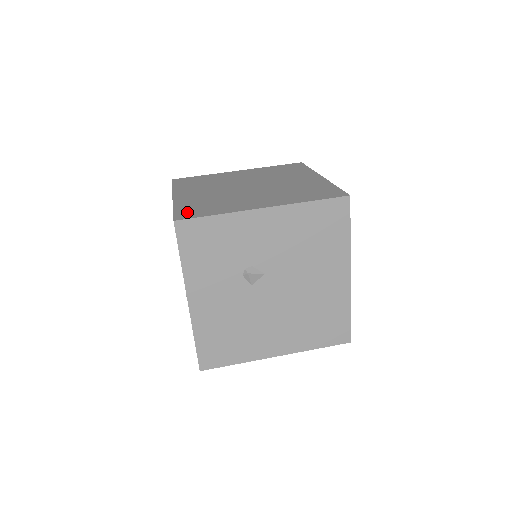
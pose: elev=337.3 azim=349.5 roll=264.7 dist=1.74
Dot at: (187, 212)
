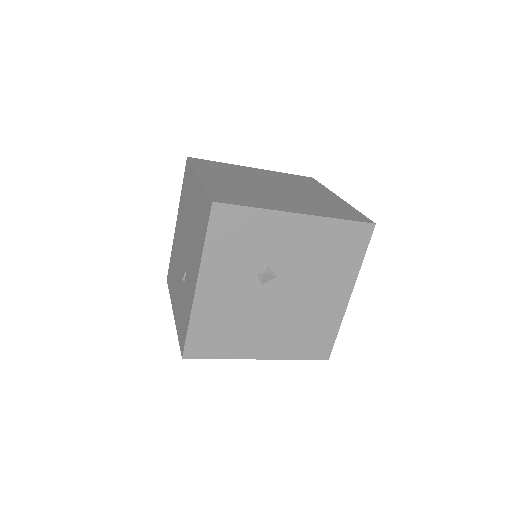
Dot at: (222, 196)
